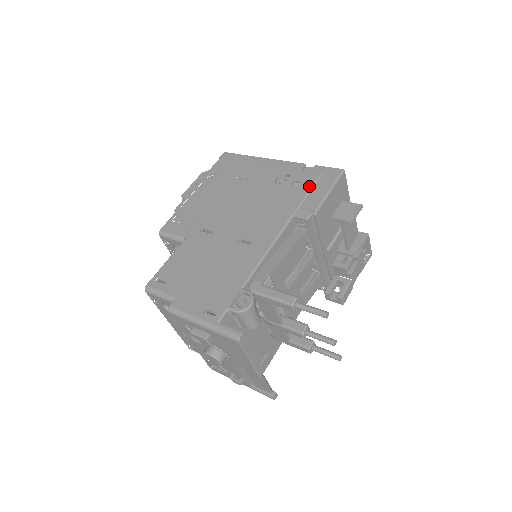
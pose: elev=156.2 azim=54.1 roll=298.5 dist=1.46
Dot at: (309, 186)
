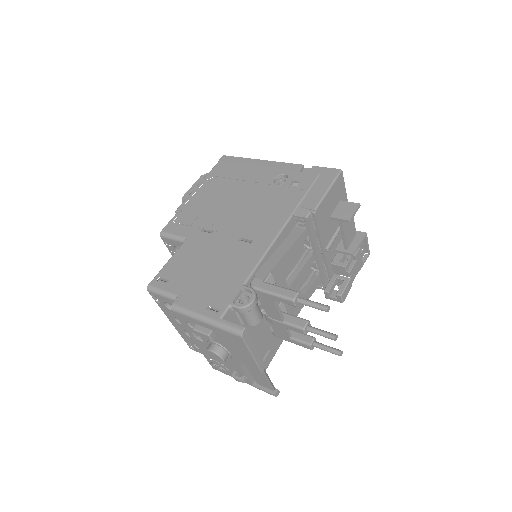
Dot at: (308, 186)
